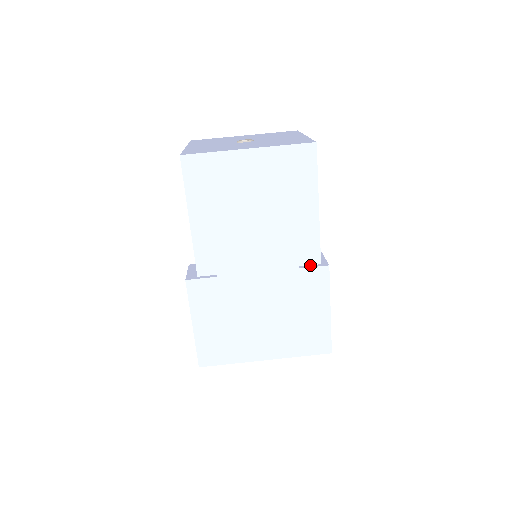
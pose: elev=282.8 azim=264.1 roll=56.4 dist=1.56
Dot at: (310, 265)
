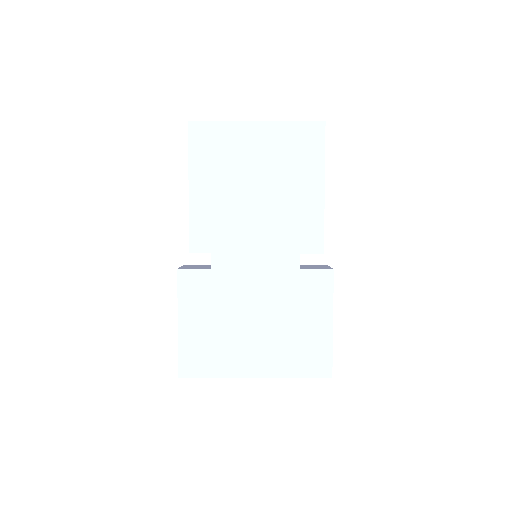
Dot at: (313, 268)
